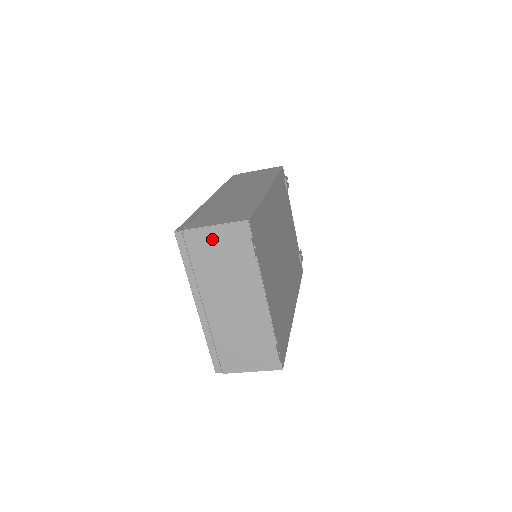
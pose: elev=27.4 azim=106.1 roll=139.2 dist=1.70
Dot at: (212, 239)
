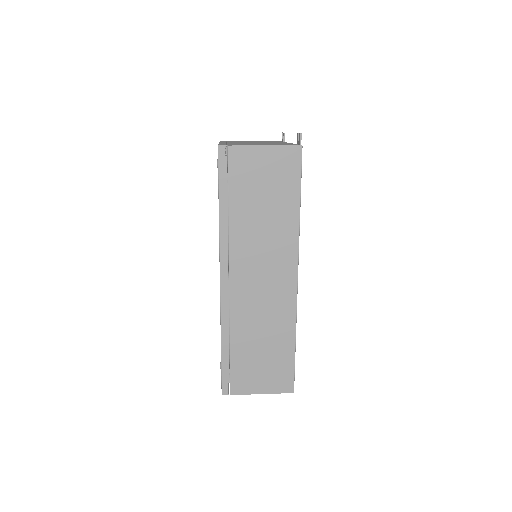
Dot at: occluded
